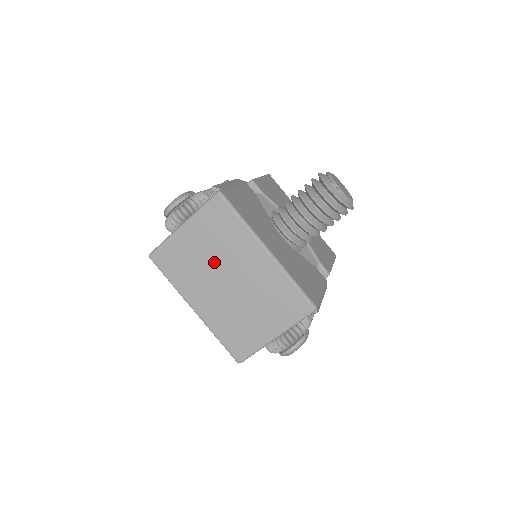
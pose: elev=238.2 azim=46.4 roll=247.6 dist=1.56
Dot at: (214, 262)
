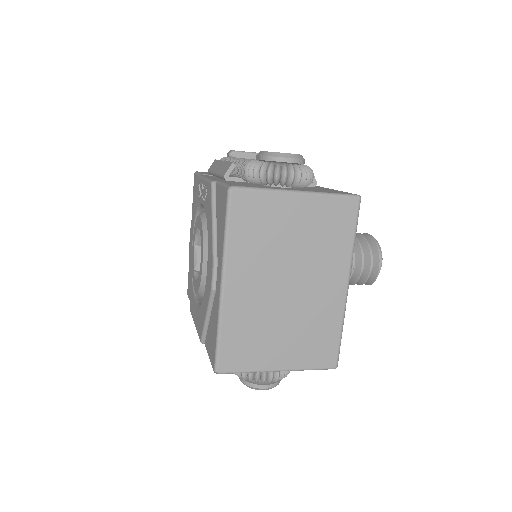
Dot at: (293, 255)
